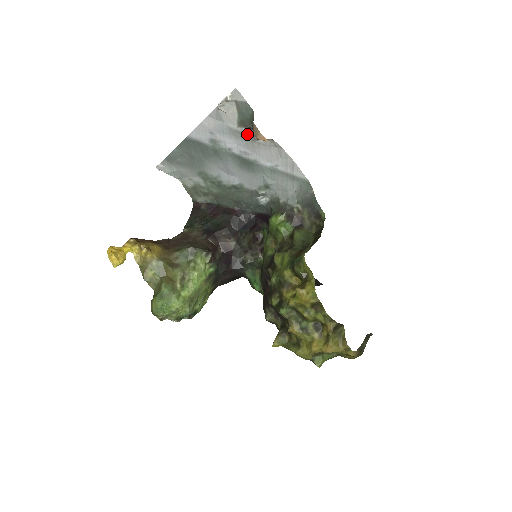
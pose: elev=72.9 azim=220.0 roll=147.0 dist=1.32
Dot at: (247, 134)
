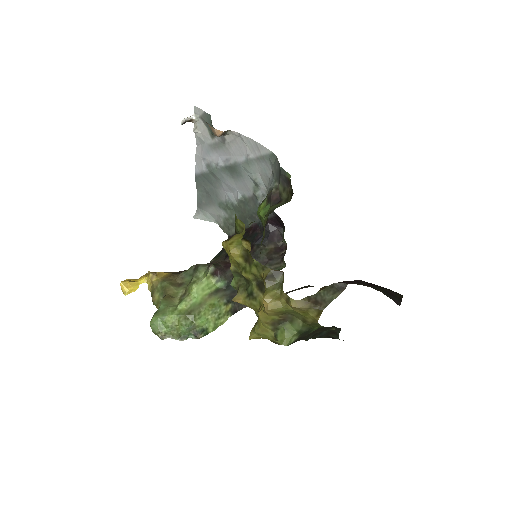
Dot at: (219, 141)
